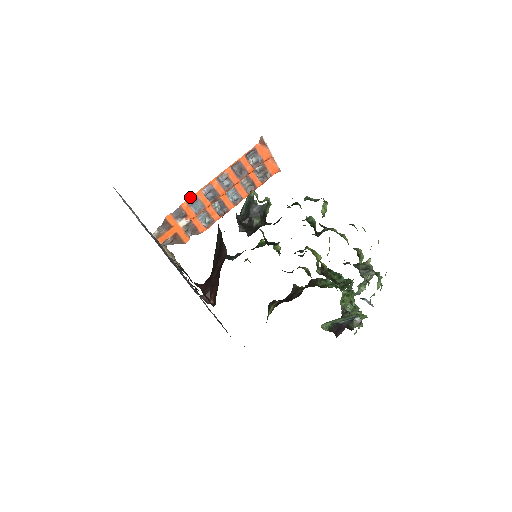
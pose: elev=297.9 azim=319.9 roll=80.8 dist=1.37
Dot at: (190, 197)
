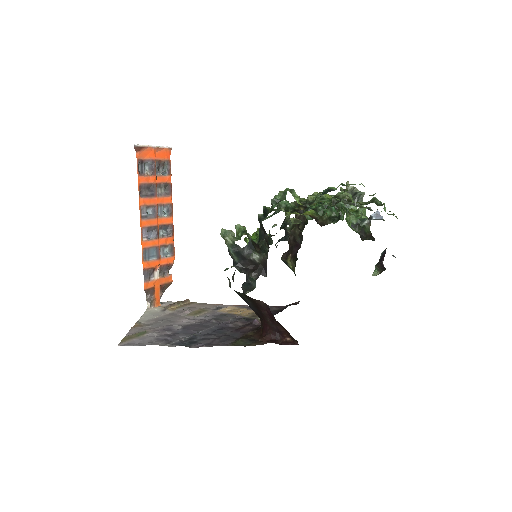
Dot at: occluded
